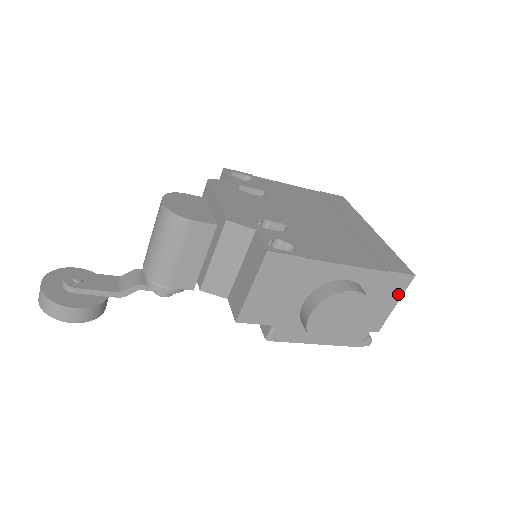
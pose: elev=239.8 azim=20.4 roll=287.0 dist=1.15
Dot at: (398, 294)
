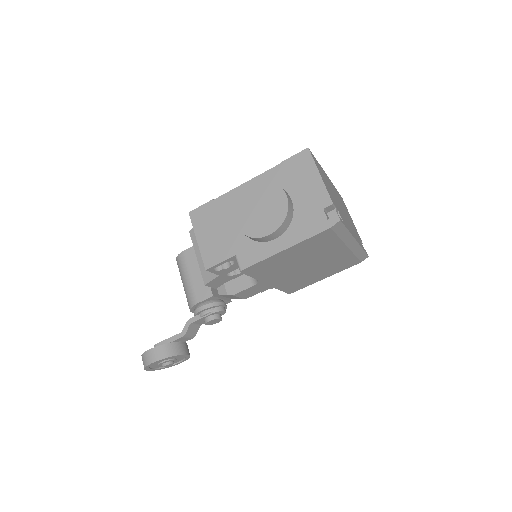
Dot at: (311, 168)
